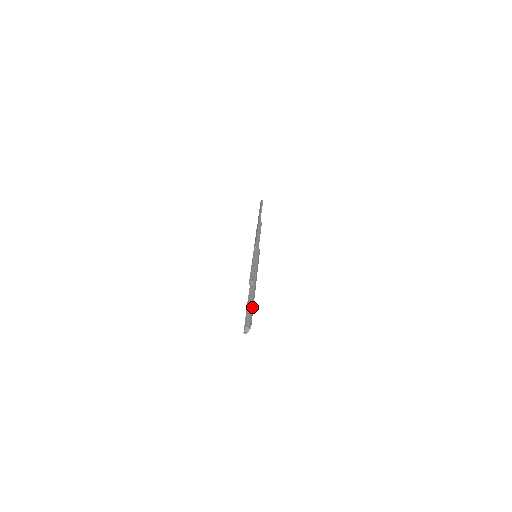
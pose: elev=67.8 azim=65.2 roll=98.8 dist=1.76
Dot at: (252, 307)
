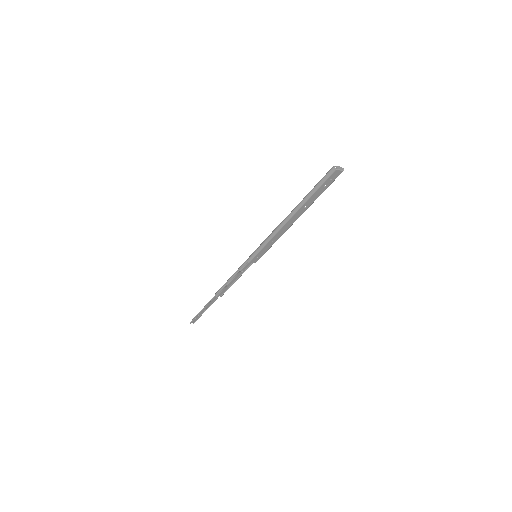
Dot at: (323, 191)
